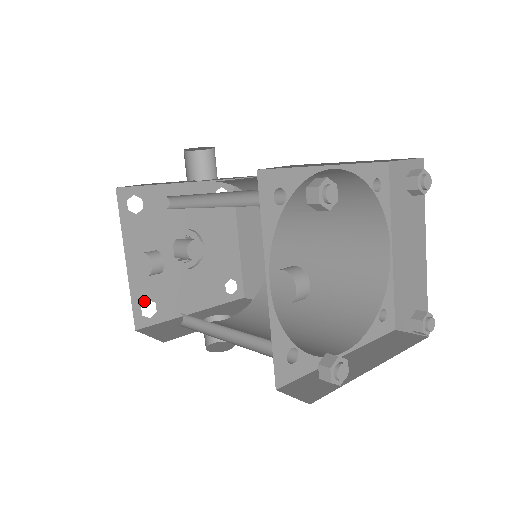
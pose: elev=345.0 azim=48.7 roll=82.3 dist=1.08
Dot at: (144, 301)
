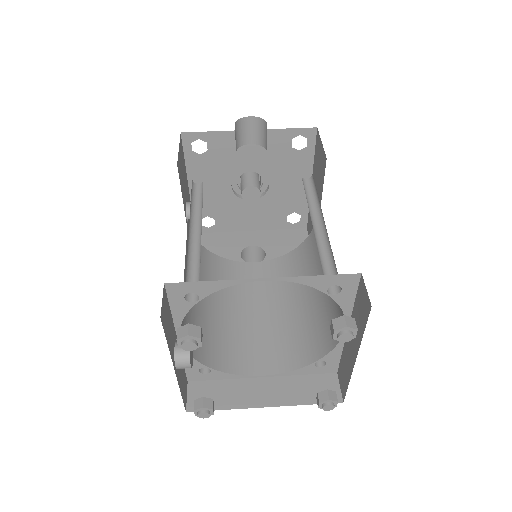
Dot at: (204, 216)
